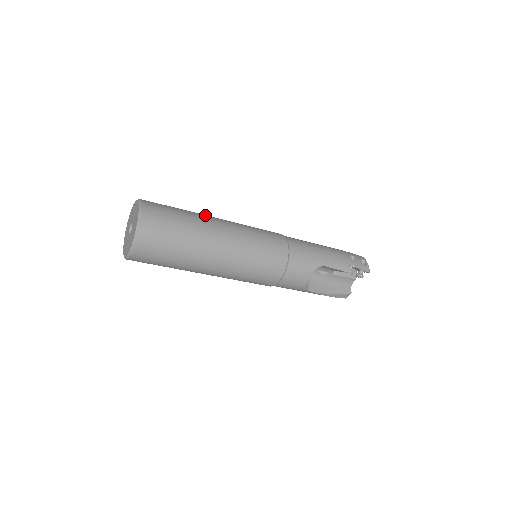
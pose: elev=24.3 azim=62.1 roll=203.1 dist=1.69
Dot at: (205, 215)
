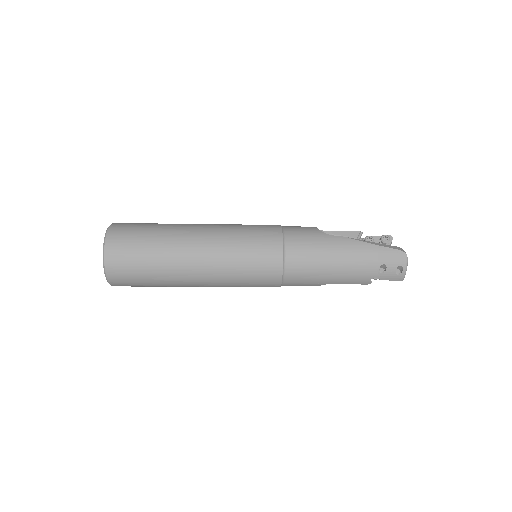
Dot at: (180, 252)
